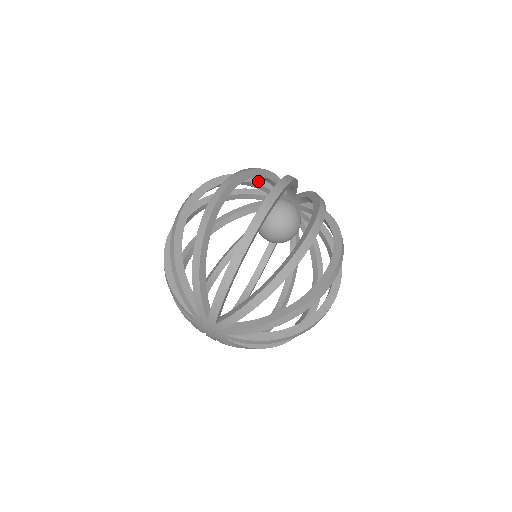
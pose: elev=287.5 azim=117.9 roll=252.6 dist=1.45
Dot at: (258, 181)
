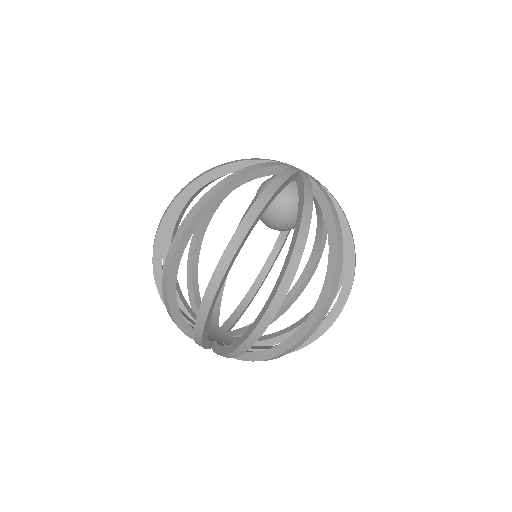
Dot at: (260, 173)
